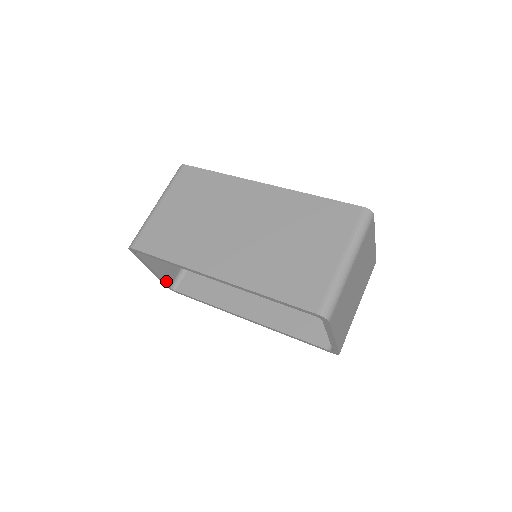
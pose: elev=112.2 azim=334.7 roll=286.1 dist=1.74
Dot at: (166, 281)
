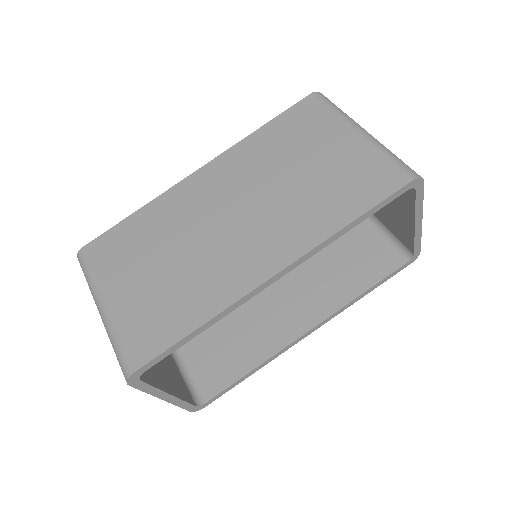
Dot at: (187, 401)
